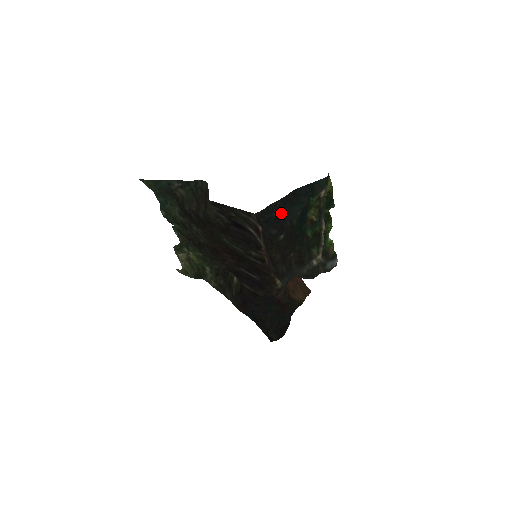
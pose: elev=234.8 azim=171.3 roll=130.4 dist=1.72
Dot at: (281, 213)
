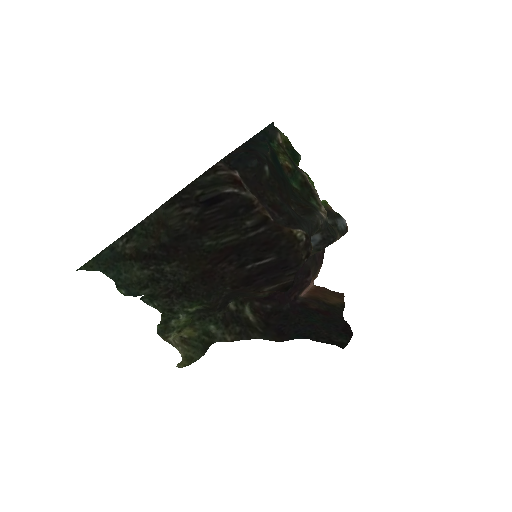
Dot at: occluded
